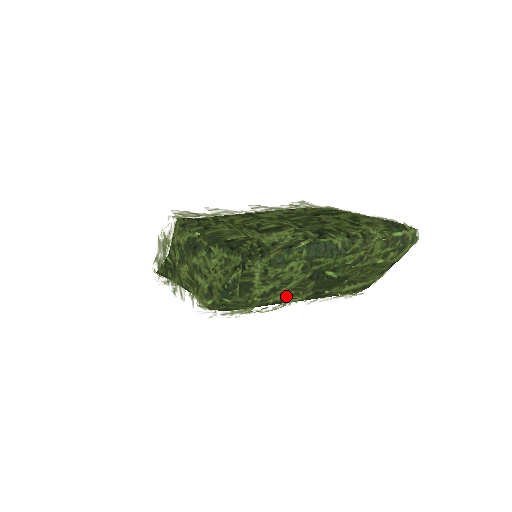
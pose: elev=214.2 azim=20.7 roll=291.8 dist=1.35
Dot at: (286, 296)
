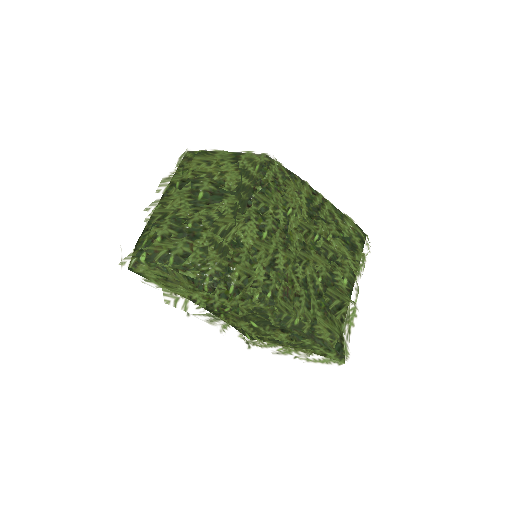
Dot at: occluded
